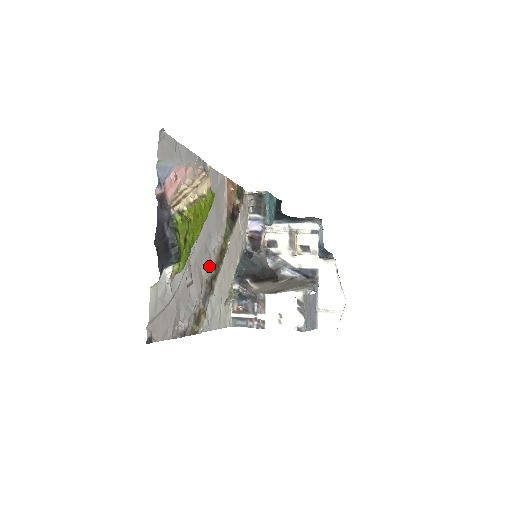
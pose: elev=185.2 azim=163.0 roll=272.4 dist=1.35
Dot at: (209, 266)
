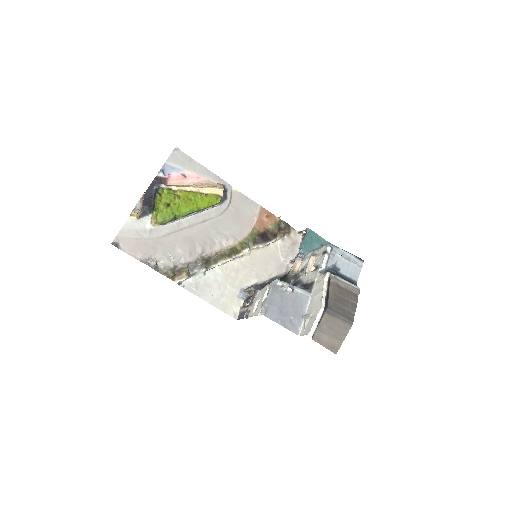
Dot at: (209, 248)
